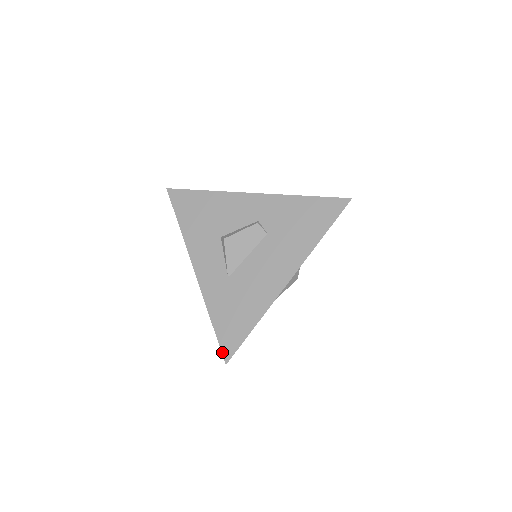
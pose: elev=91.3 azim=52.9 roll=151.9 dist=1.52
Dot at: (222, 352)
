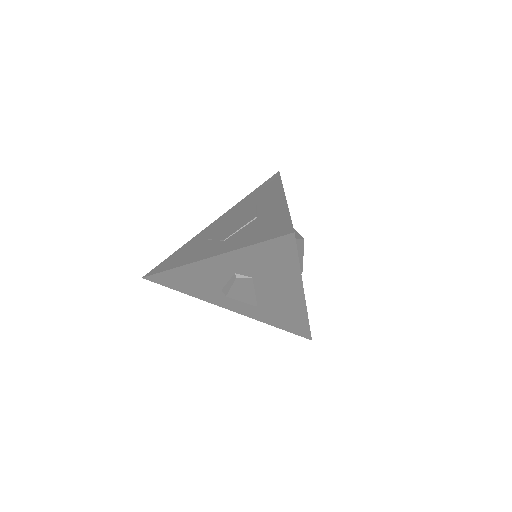
Dot at: occluded
